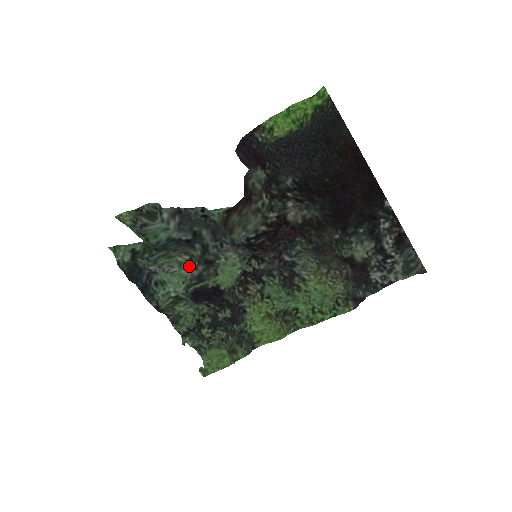
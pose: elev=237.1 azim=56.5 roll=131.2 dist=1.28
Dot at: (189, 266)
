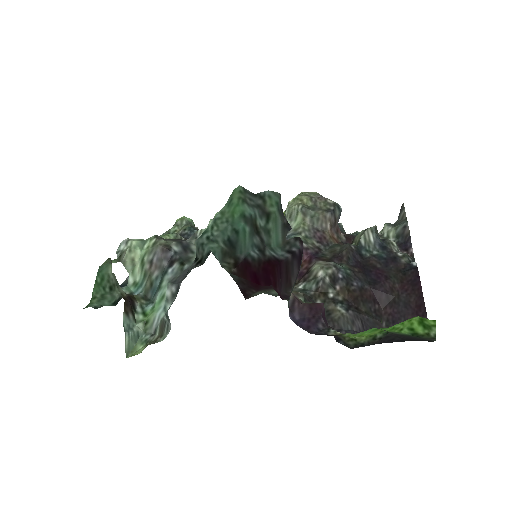
Dot at: (153, 237)
